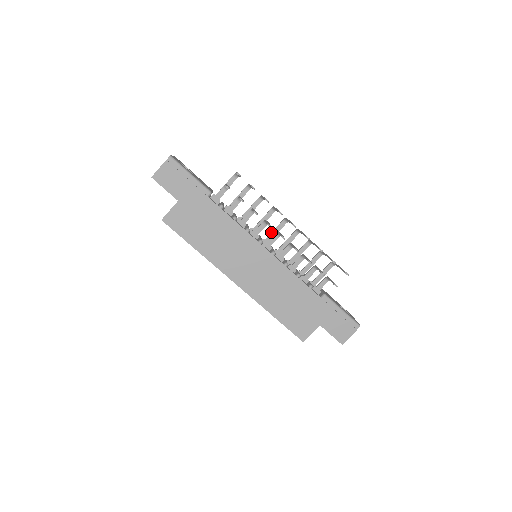
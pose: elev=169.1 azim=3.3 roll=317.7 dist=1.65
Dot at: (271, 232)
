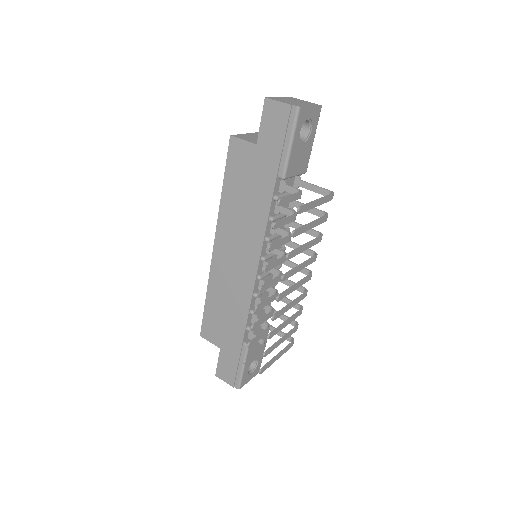
Dot at: occluded
